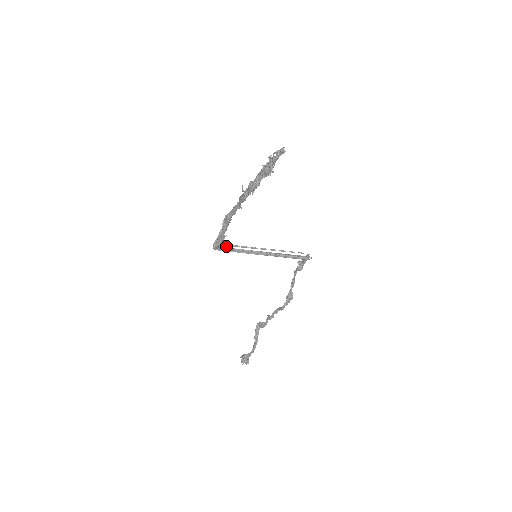
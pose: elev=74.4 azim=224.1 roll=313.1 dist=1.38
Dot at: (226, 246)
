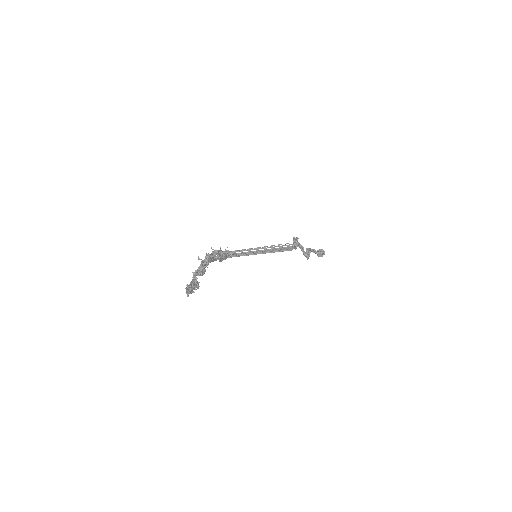
Dot at: (233, 253)
